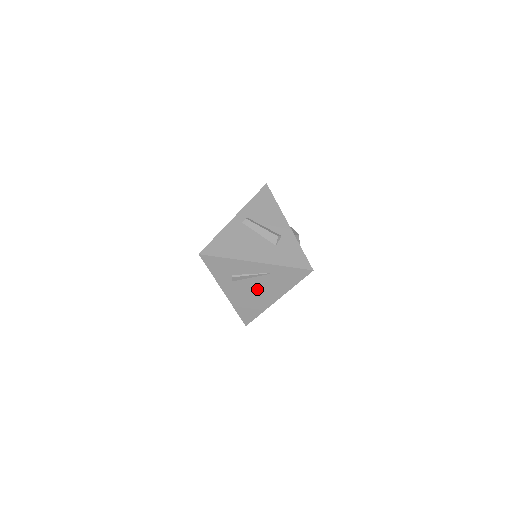
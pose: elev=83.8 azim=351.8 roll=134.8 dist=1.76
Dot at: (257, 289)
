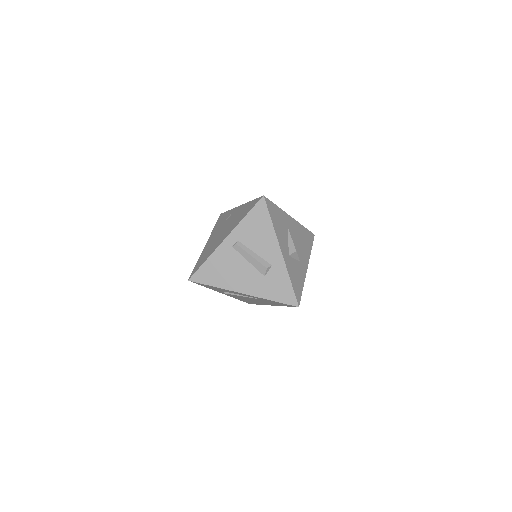
Dot at: (251, 299)
